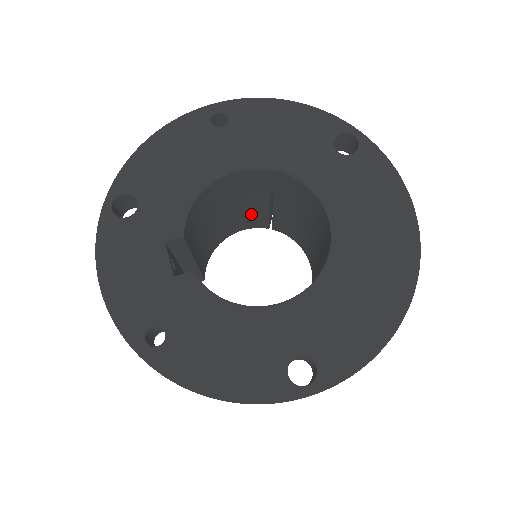
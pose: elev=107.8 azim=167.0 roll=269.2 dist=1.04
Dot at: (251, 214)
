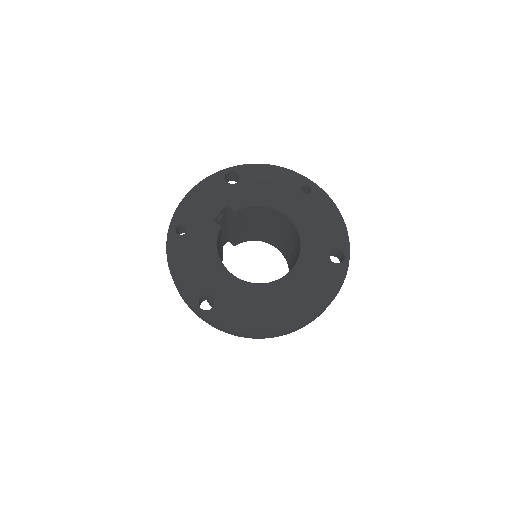
Dot at: (283, 243)
